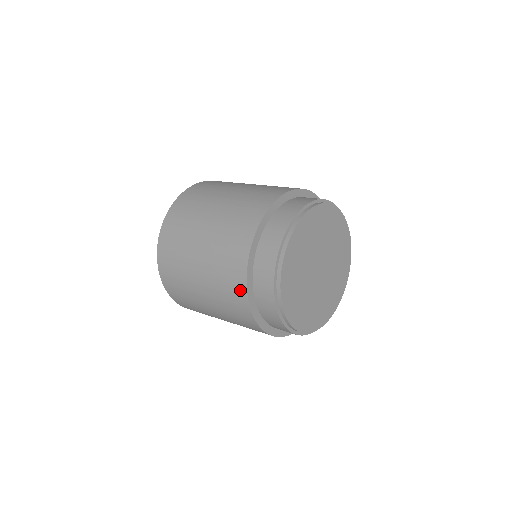
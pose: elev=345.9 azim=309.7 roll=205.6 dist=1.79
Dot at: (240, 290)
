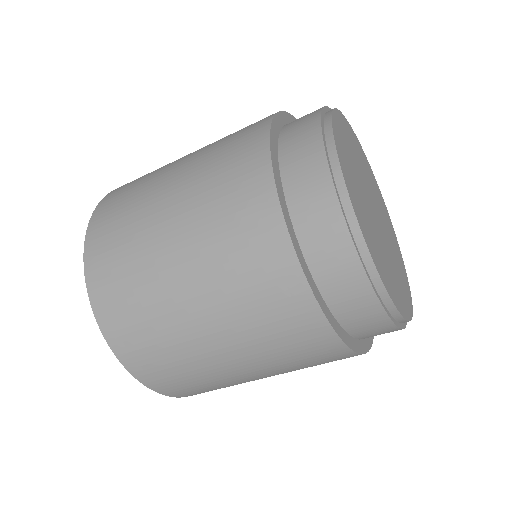
Dot at: occluded
